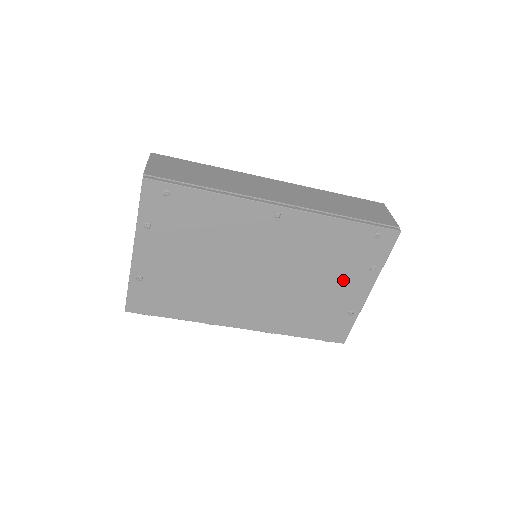
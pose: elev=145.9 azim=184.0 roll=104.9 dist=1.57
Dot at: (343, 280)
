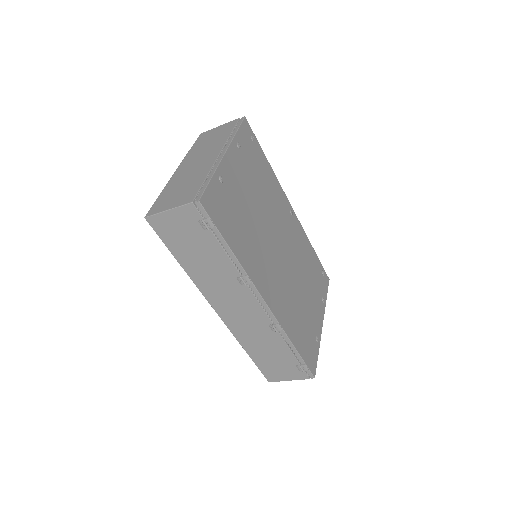
Dot at: (313, 299)
